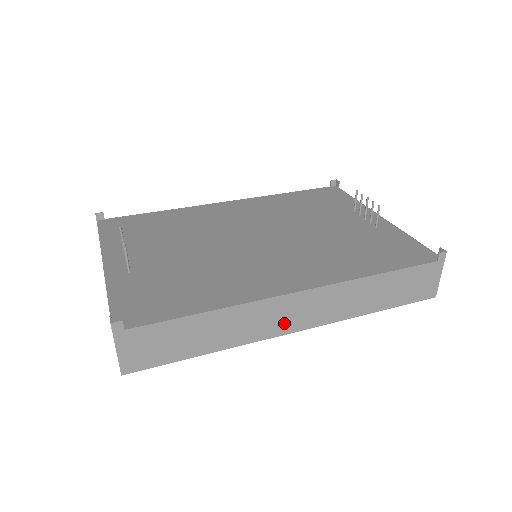
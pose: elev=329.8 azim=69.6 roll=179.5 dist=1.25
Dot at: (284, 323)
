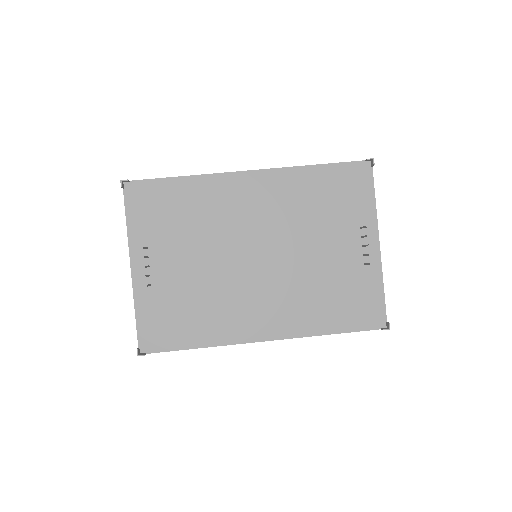
Dot at: occluded
